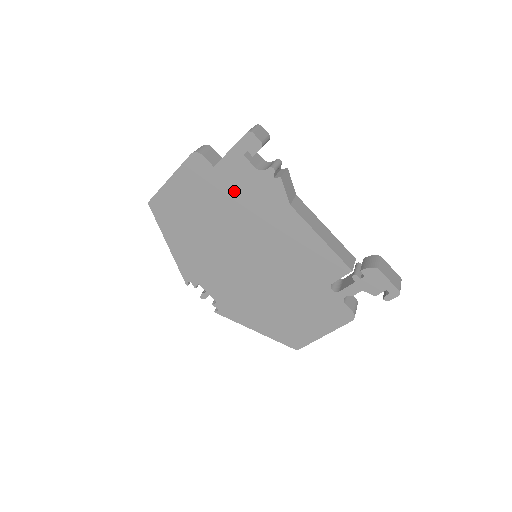
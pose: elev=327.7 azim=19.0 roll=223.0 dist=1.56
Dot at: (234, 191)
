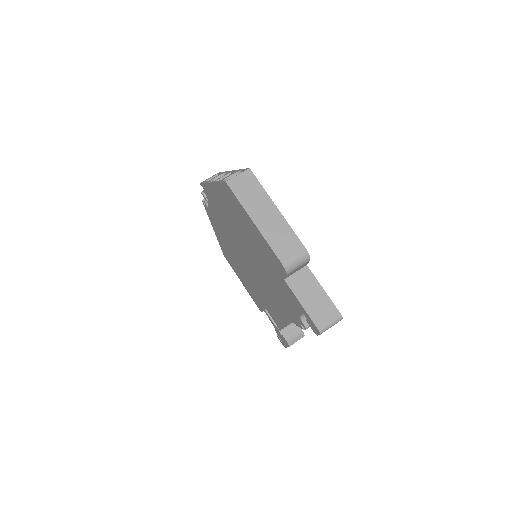
Dot at: (278, 284)
